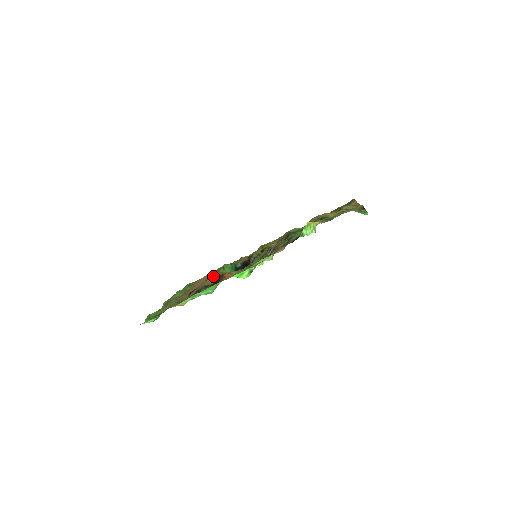
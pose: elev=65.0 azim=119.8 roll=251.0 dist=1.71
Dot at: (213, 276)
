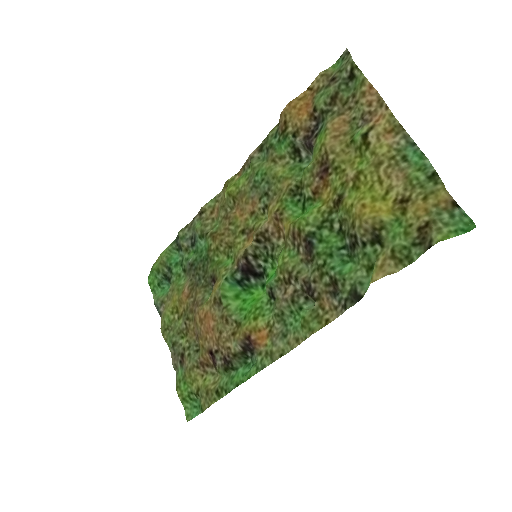
Dot at: (225, 325)
